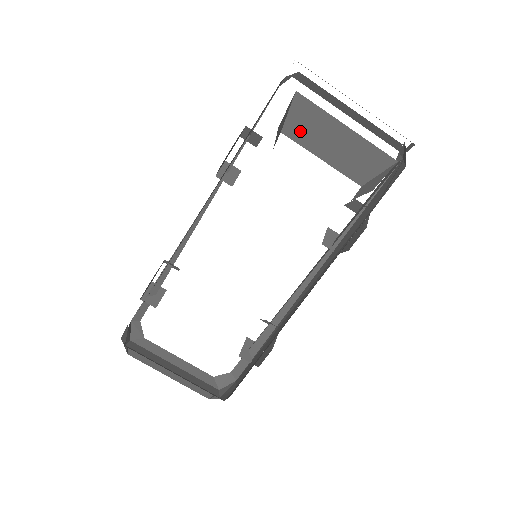
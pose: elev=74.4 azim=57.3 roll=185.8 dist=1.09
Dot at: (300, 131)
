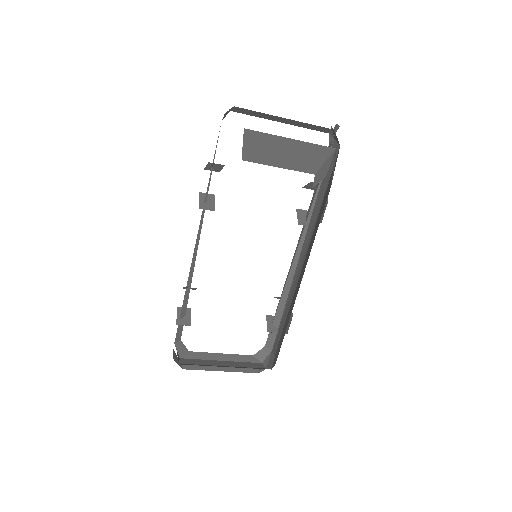
Dot at: (256, 154)
